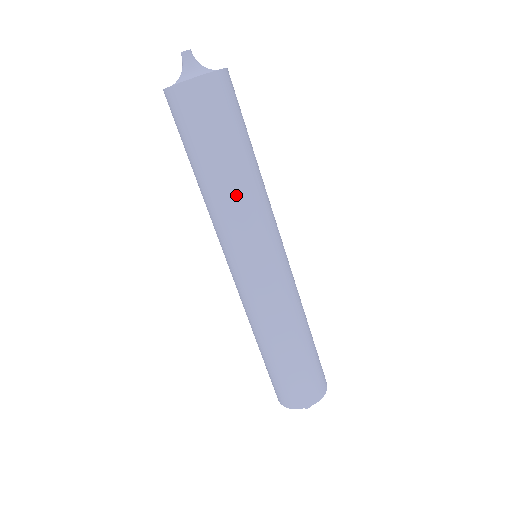
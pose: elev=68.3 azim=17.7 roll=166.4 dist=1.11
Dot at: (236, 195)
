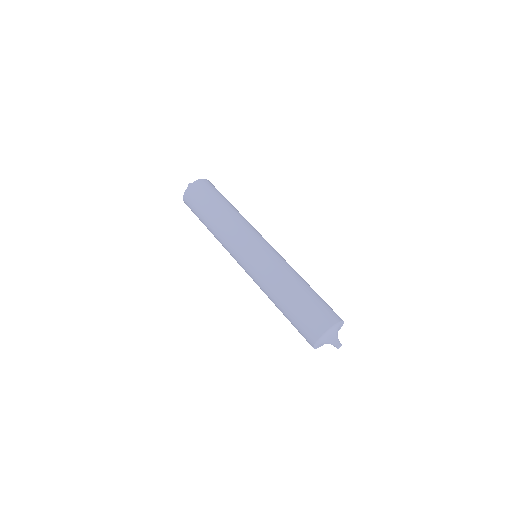
Dot at: occluded
